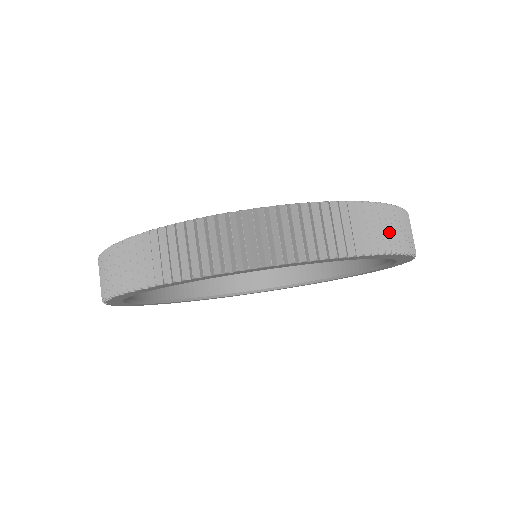
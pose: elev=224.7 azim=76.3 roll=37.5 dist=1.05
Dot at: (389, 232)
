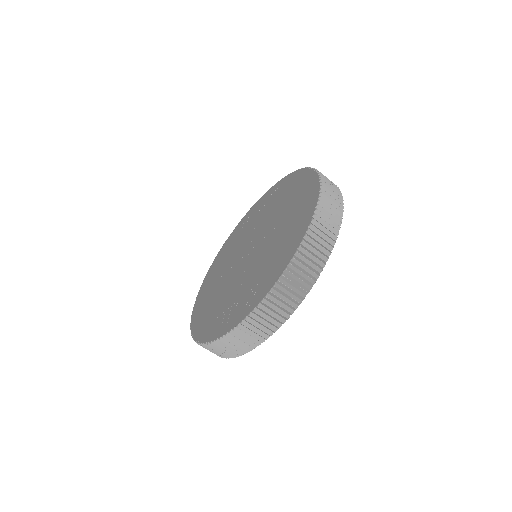
Dot at: (316, 253)
